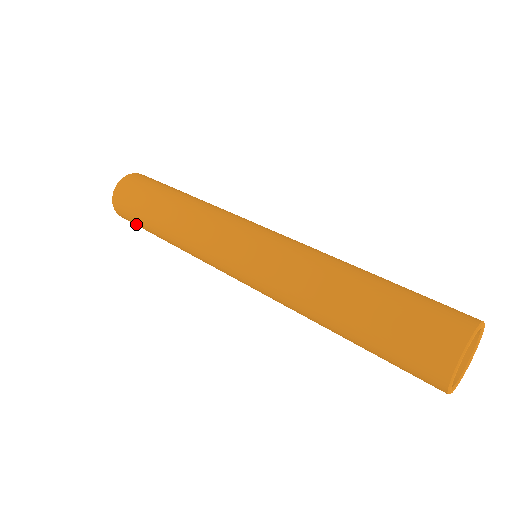
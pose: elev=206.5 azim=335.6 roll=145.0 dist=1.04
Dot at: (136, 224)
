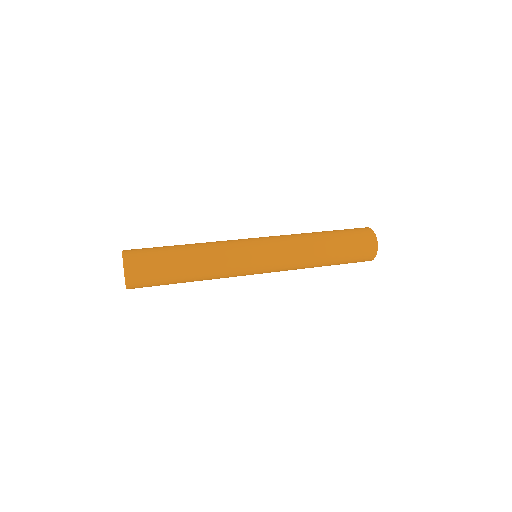
Dot at: (153, 285)
